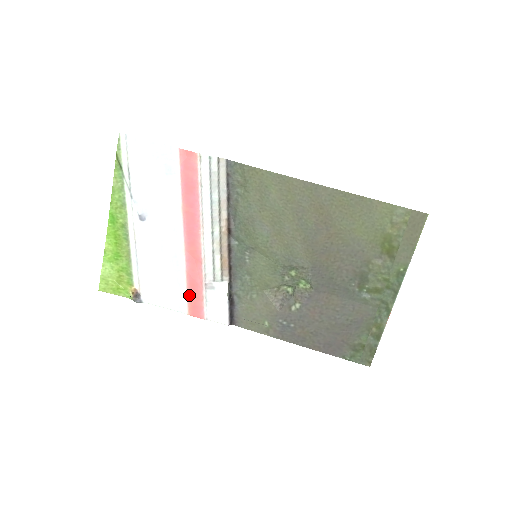
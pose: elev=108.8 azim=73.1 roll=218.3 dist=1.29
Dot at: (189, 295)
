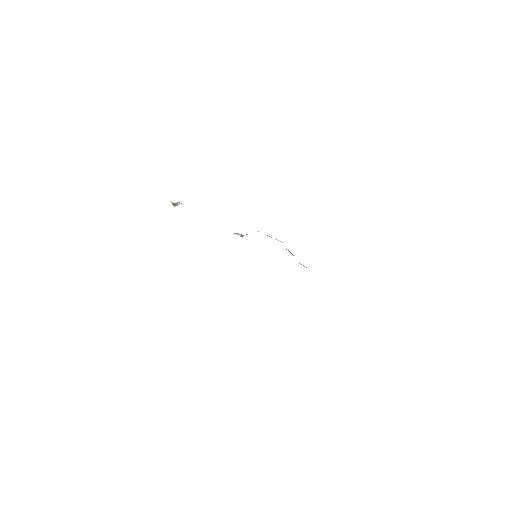
Dot at: occluded
